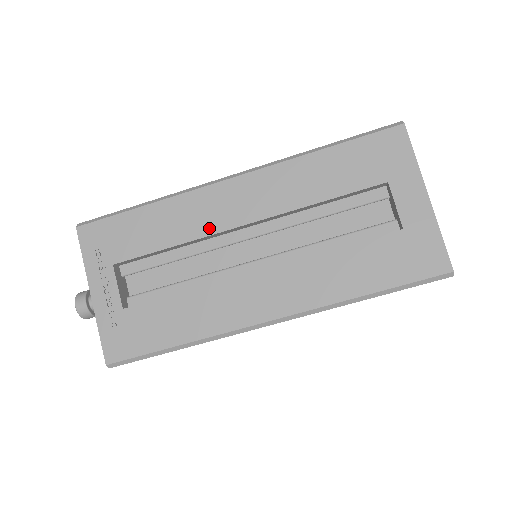
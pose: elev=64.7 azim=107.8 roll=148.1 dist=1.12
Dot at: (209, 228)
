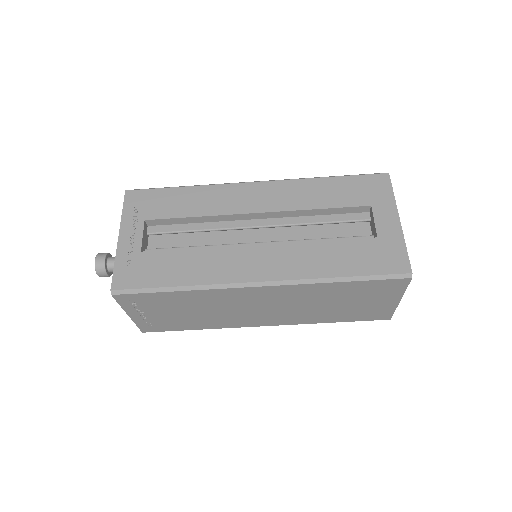
Dot at: (229, 210)
